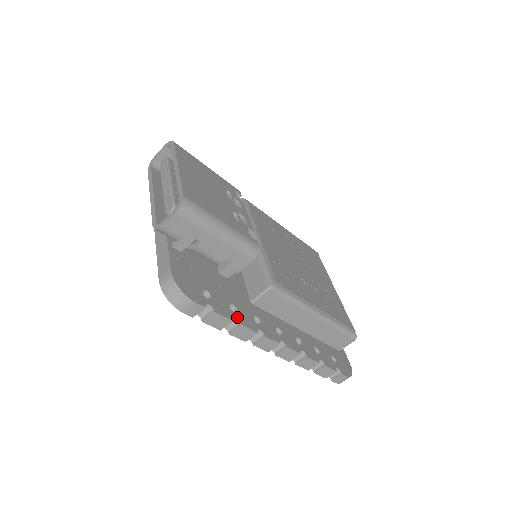
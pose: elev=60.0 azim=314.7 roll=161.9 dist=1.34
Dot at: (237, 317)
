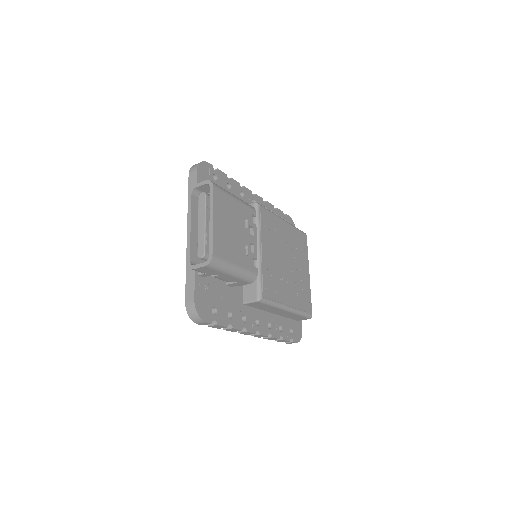
Dot at: (231, 323)
